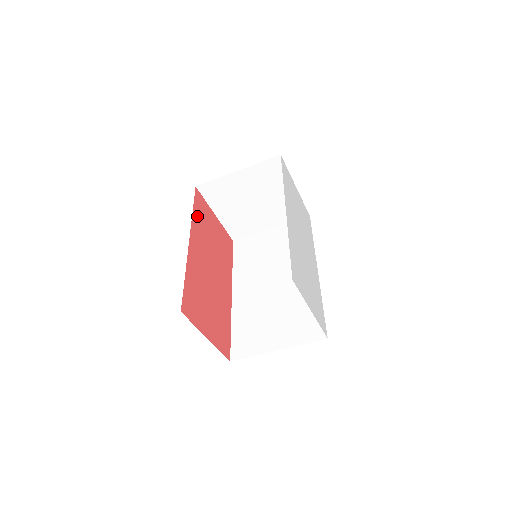
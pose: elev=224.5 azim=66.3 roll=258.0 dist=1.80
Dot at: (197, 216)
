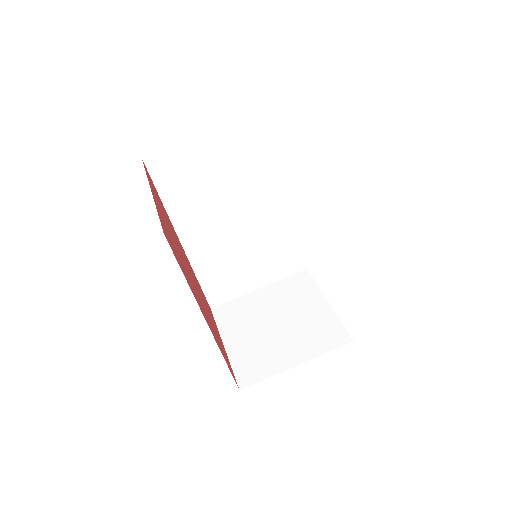
Dot at: occluded
